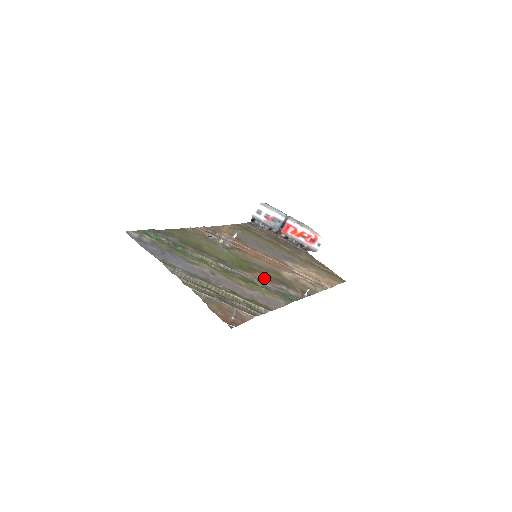
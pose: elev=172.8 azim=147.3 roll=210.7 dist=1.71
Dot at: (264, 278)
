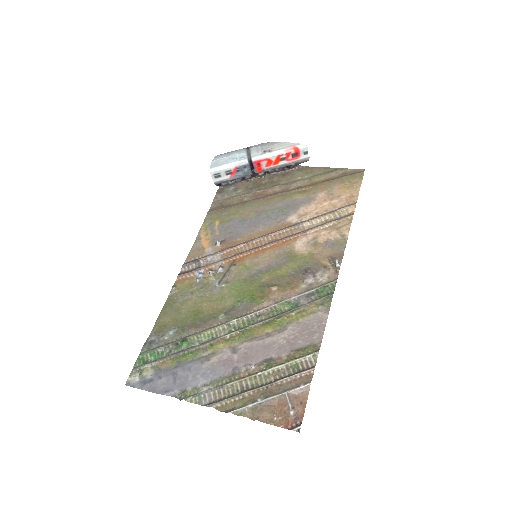
Dot at: (284, 290)
